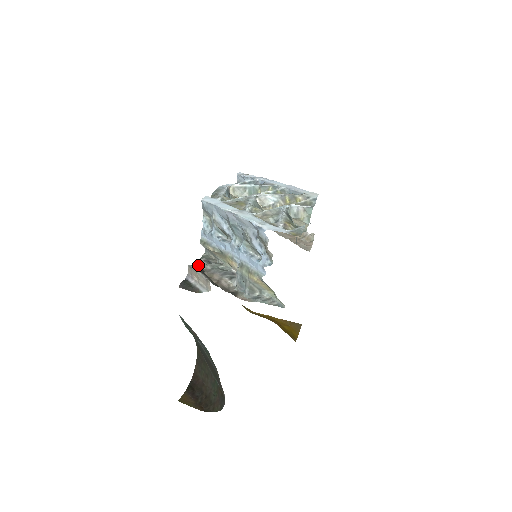
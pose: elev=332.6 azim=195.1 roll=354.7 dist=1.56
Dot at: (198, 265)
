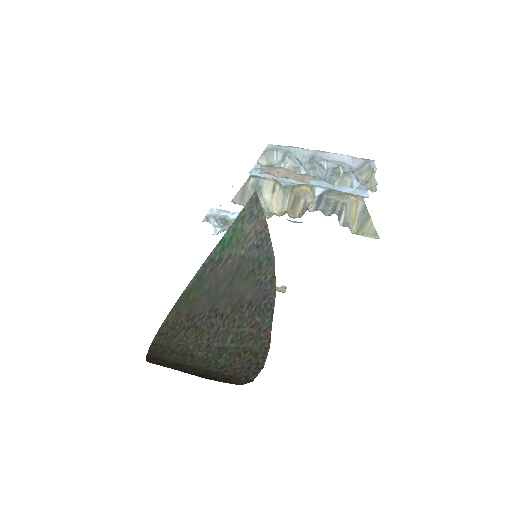
Dot at: occluded
